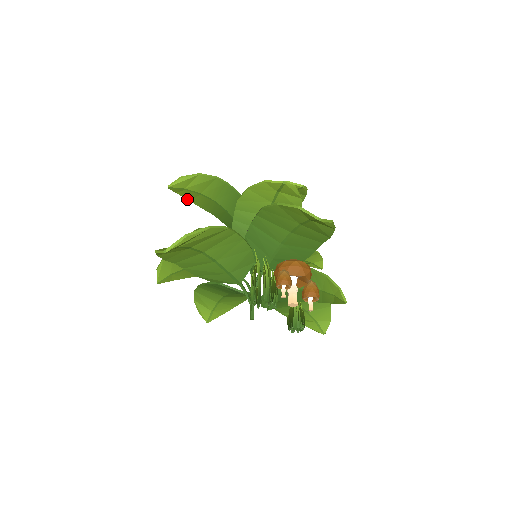
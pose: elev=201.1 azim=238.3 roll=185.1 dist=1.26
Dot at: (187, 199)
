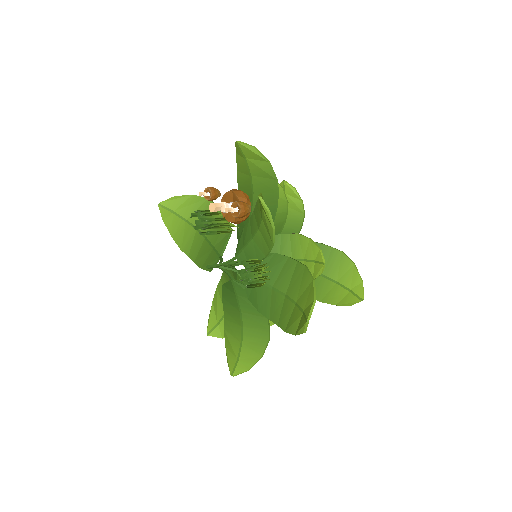
Dot at: occluded
